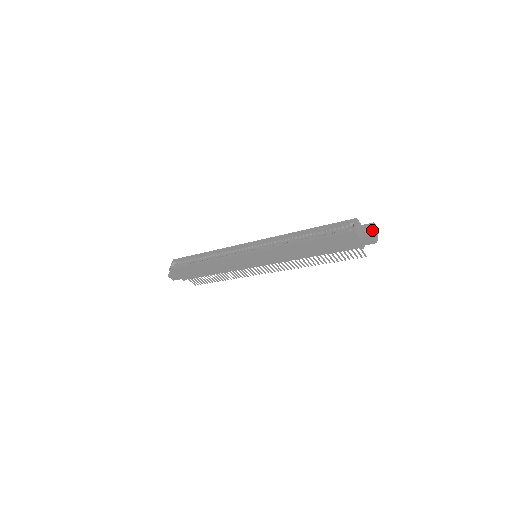
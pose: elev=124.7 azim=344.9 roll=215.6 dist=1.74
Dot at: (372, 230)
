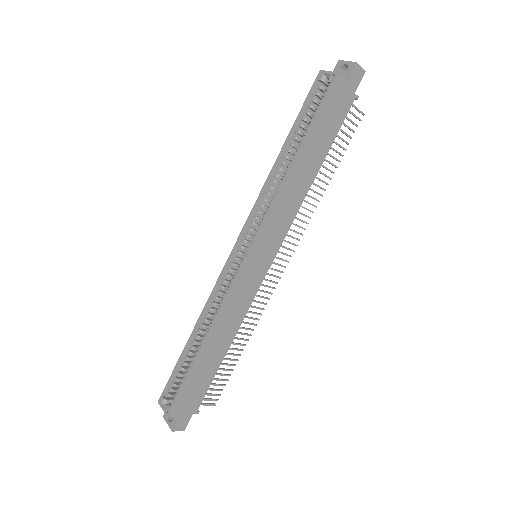
Dot at: (348, 62)
